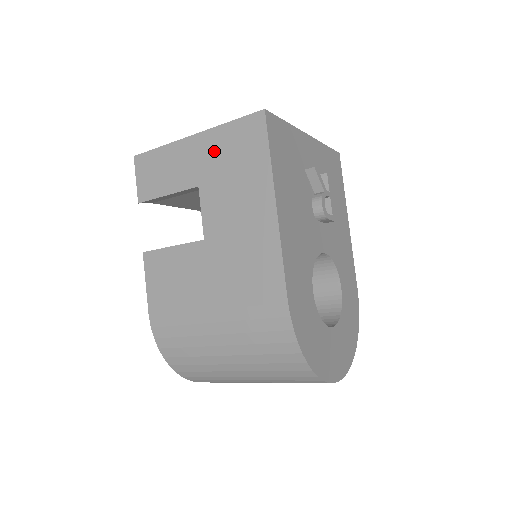
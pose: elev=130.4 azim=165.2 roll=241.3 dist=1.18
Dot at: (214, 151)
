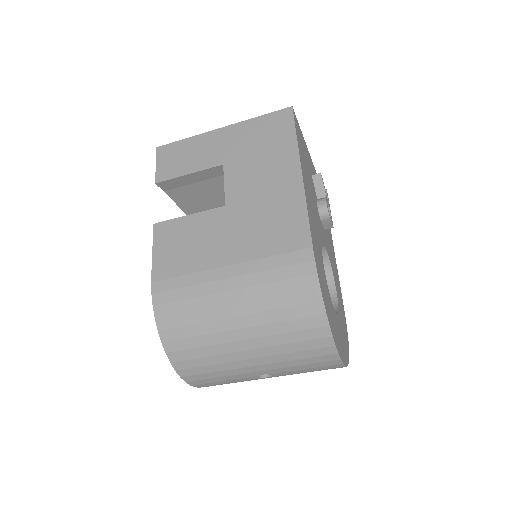
Dot at: (242, 137)
